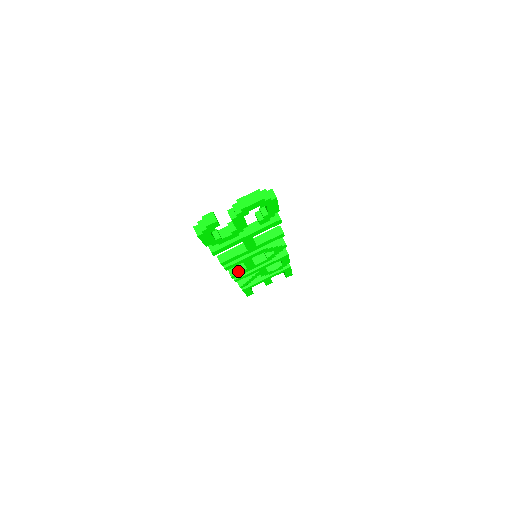
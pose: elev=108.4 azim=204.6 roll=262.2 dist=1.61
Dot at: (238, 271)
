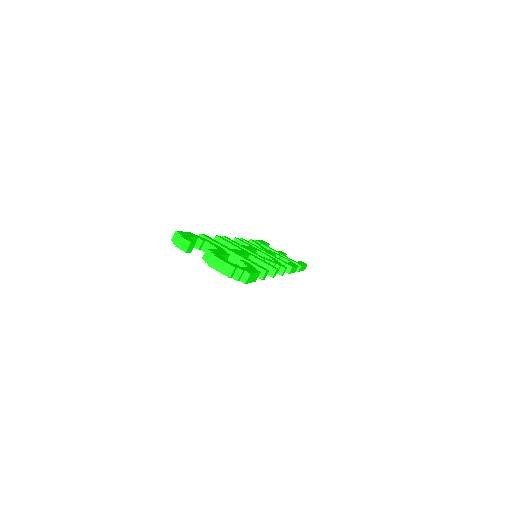
Dot at: occluded
